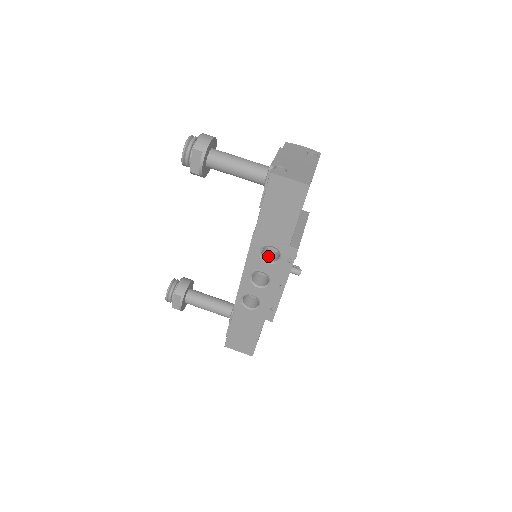
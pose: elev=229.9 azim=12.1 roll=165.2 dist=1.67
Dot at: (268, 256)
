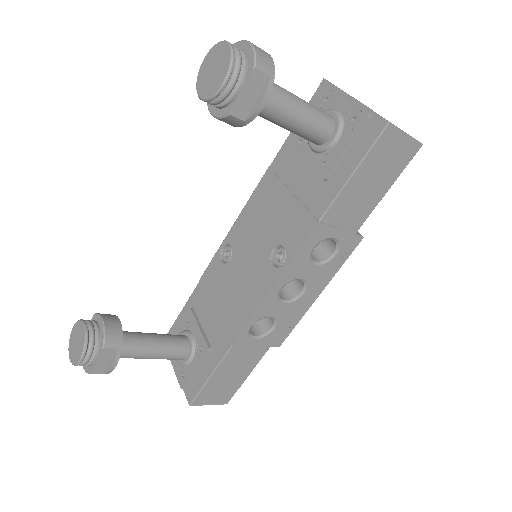
Dot at: occluded
